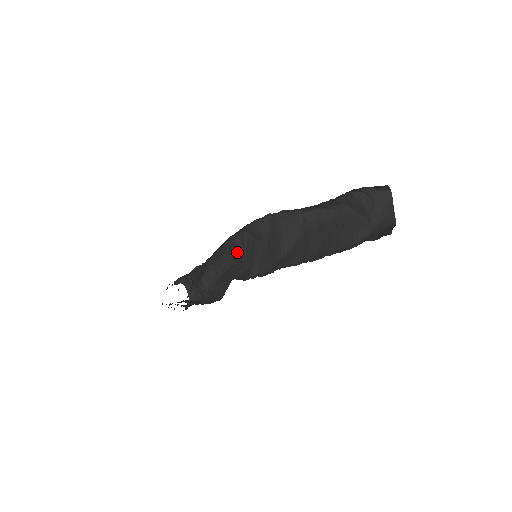
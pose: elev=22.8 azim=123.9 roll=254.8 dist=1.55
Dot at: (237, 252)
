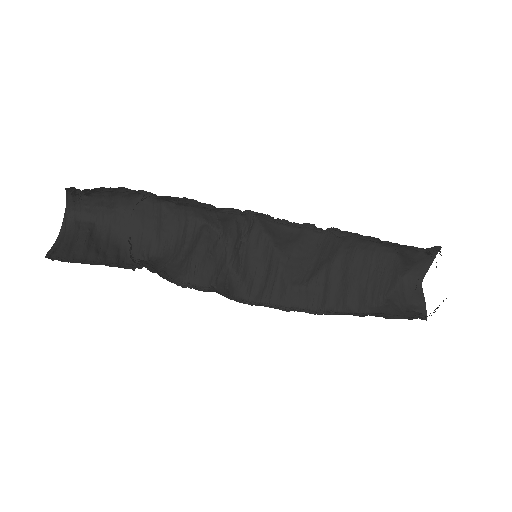
Dot at: (212, 214)
